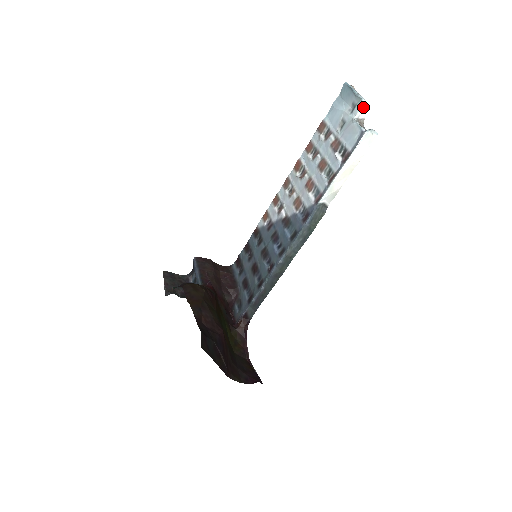
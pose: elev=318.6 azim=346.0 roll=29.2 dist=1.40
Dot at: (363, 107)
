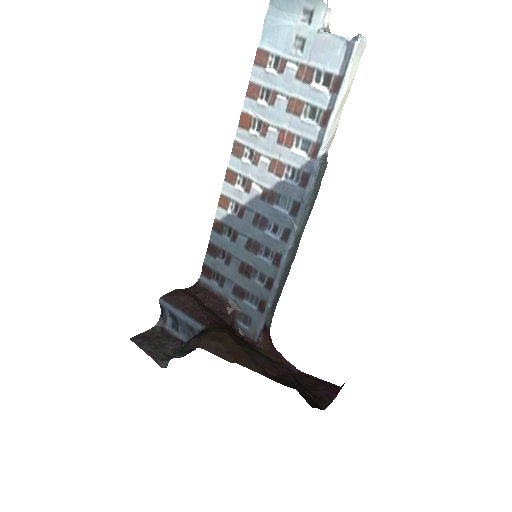
Dot at: (326, 10)
